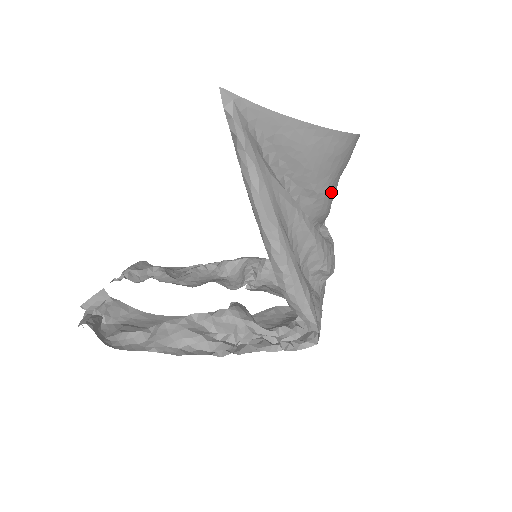
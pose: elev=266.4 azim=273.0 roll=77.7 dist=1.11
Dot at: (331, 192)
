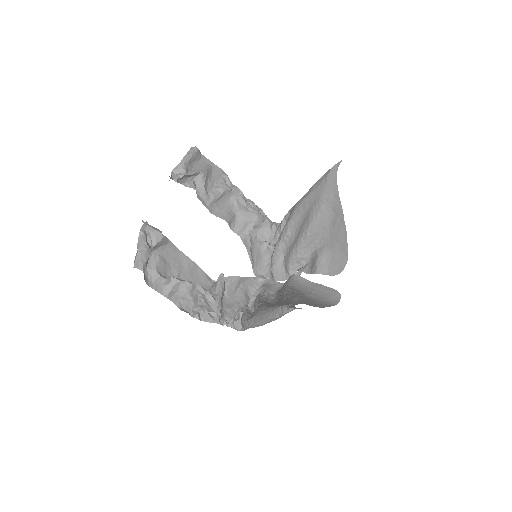
Dot at: occluded
